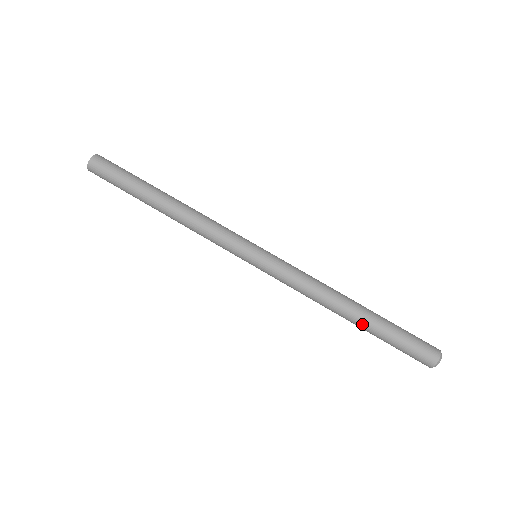
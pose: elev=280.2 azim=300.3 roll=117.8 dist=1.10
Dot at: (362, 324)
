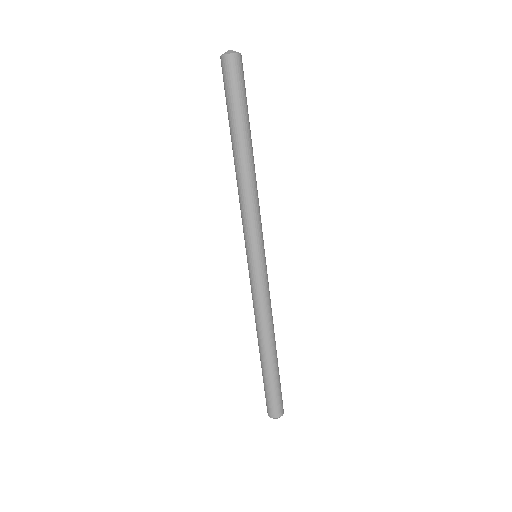
Dot at: (267, 361)
